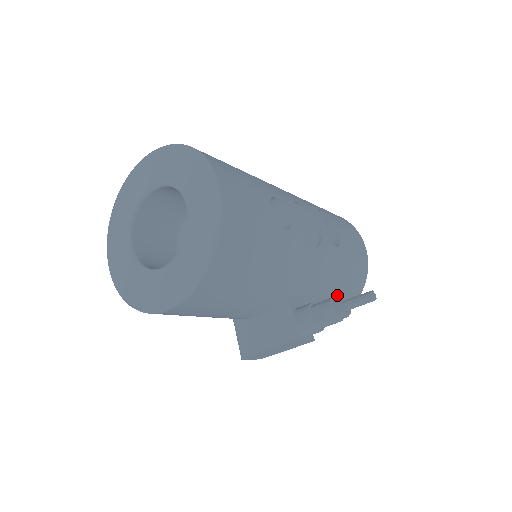
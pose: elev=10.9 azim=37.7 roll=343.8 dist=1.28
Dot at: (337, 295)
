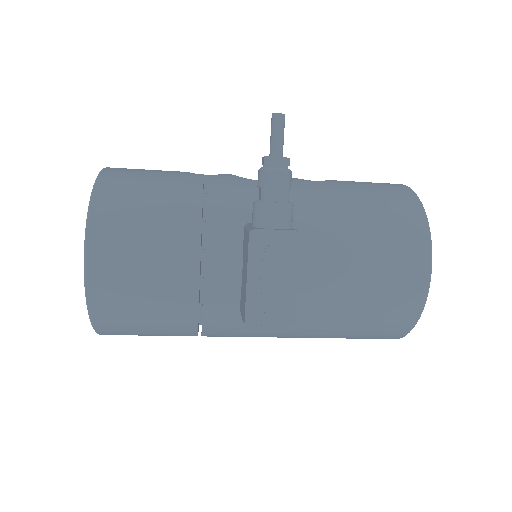
Dot at: (363, 219)
